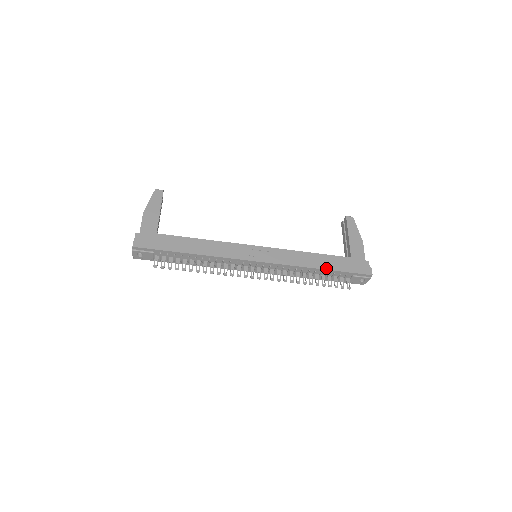
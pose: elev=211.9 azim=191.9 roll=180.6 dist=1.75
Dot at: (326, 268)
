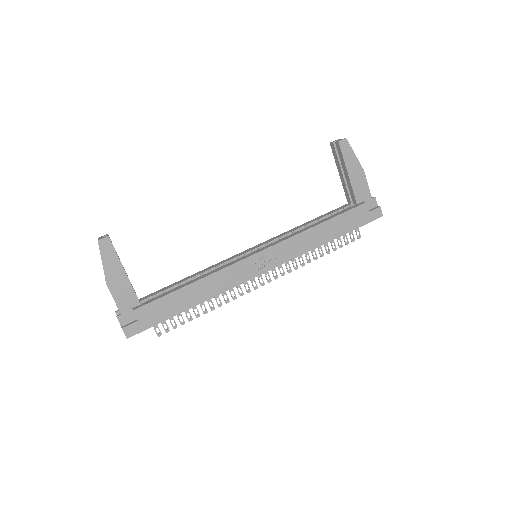
Dot at: (336, 236)
